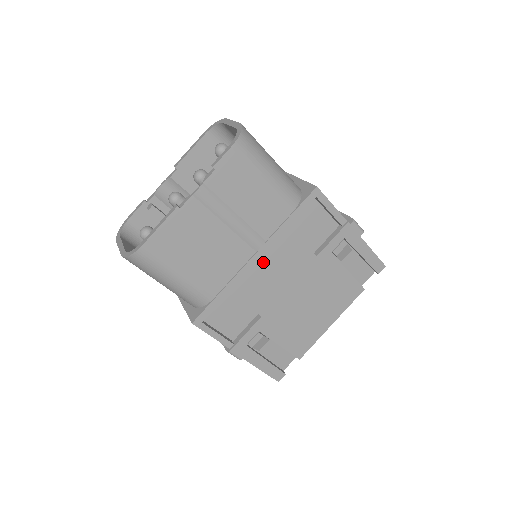
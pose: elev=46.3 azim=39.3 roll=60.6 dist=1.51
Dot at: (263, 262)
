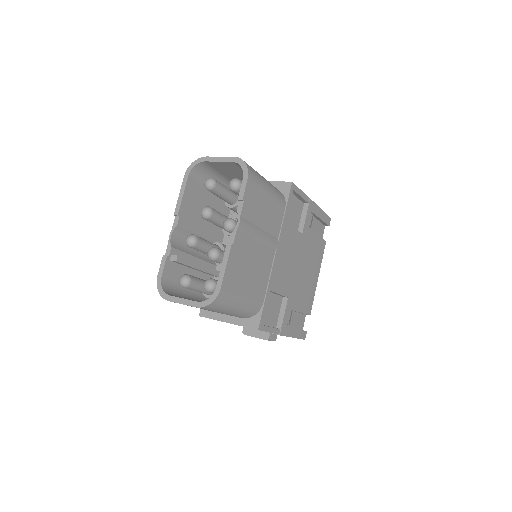
Dot at: (280, 256)
